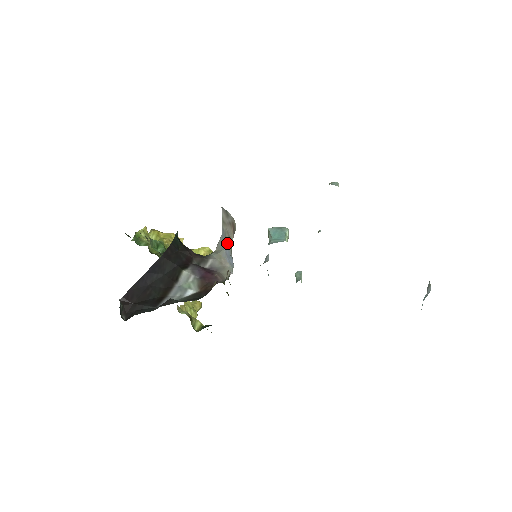
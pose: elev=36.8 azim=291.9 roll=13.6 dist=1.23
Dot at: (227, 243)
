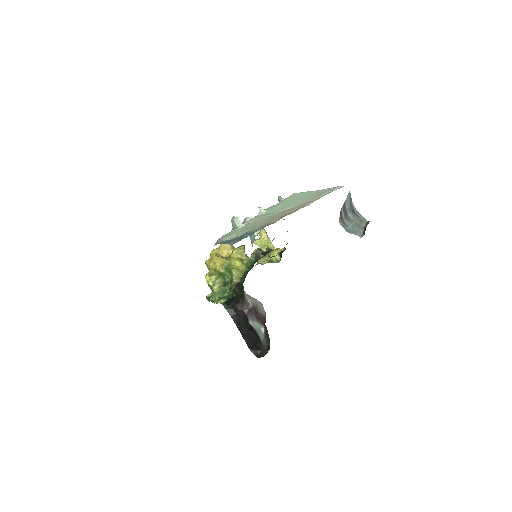
Dot at: occluded
